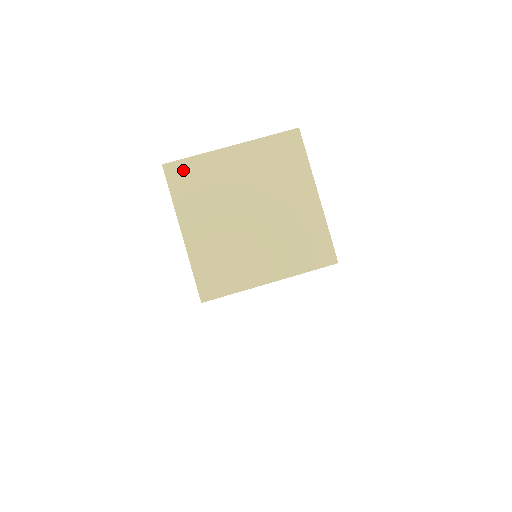
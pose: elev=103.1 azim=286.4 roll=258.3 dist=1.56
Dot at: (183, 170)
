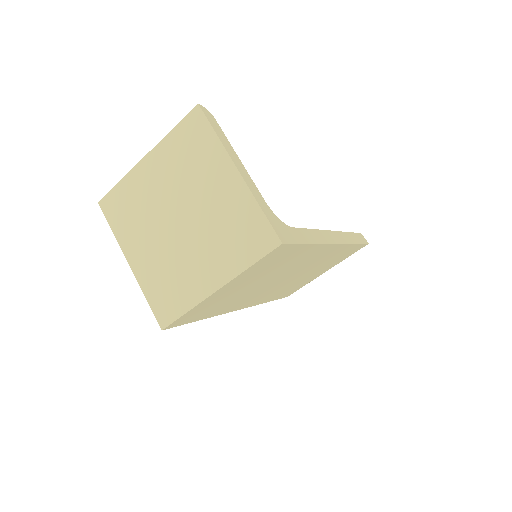
Dot at: (114, 200)
